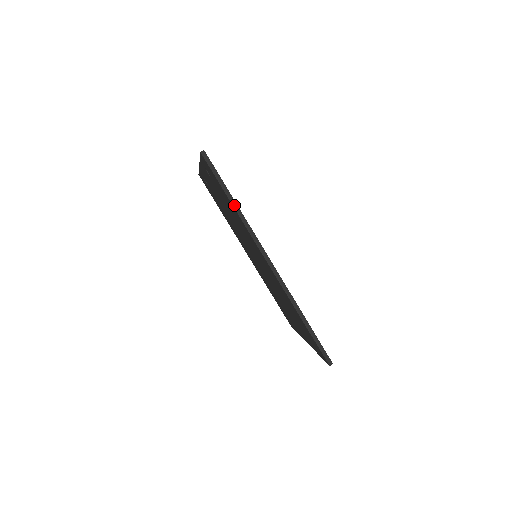
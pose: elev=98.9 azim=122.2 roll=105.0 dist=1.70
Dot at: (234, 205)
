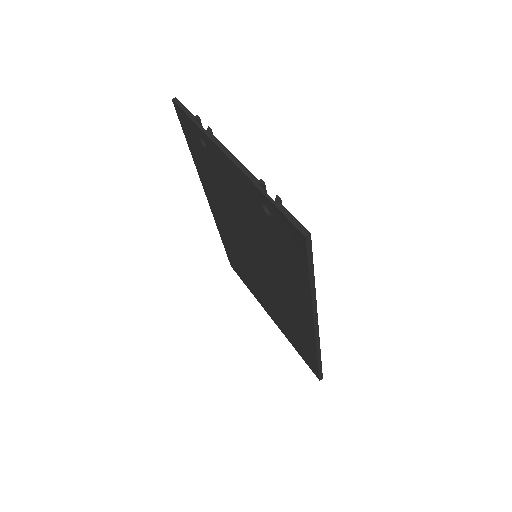
Dot at: (312, 287)
